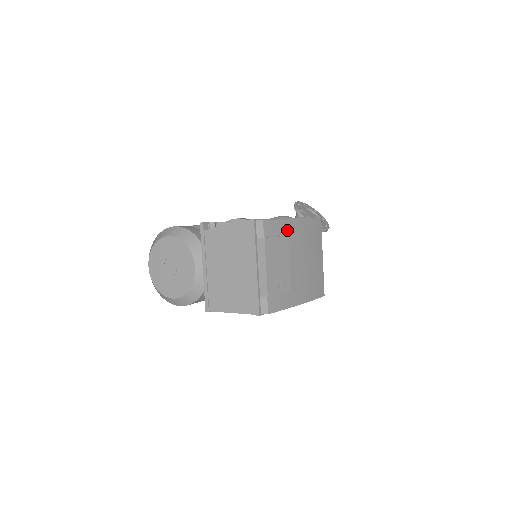
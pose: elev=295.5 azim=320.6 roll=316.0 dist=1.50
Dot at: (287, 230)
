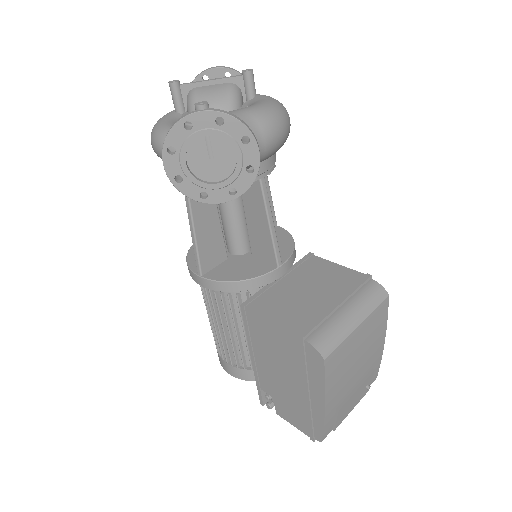
Dot at: (332, 411)
